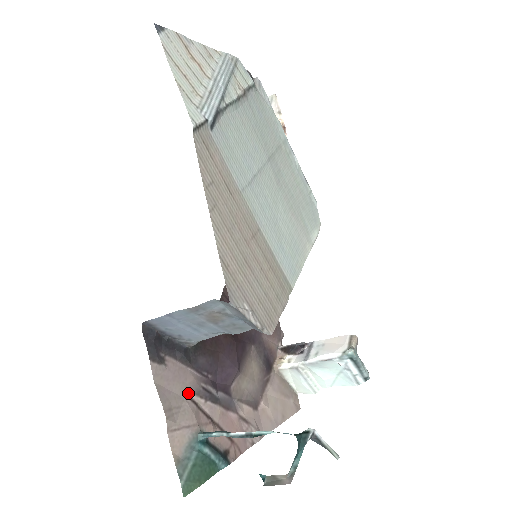
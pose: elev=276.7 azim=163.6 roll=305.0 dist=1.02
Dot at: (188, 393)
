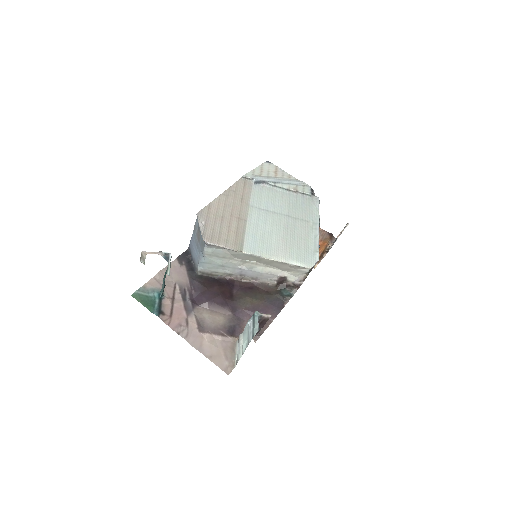
Dot at: (177, 282)
